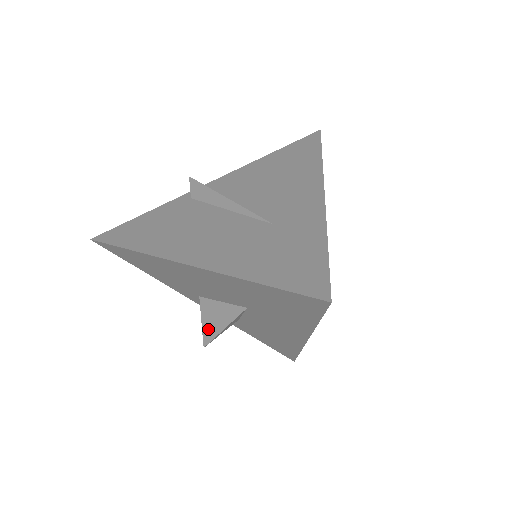
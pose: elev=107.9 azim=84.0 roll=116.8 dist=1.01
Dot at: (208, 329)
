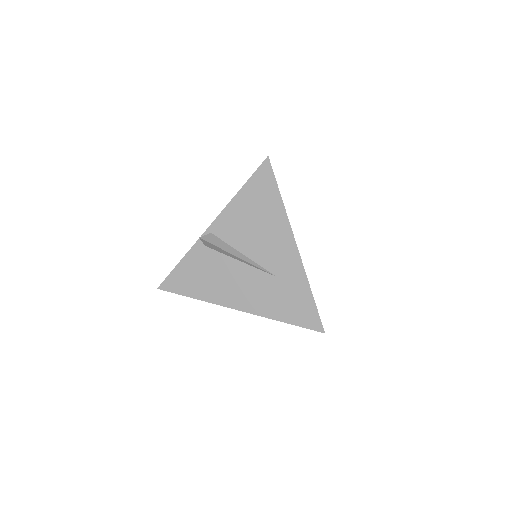
Dot at: occluded
